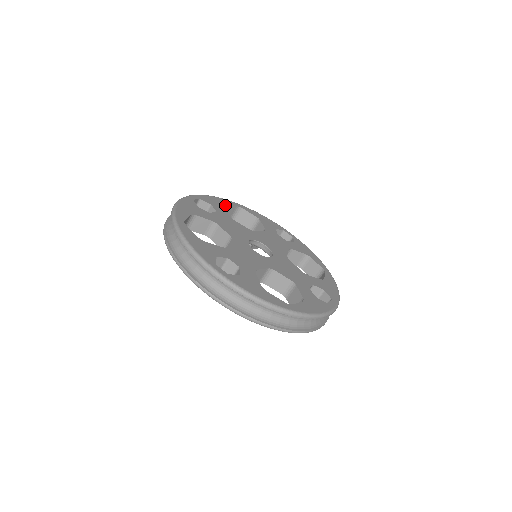
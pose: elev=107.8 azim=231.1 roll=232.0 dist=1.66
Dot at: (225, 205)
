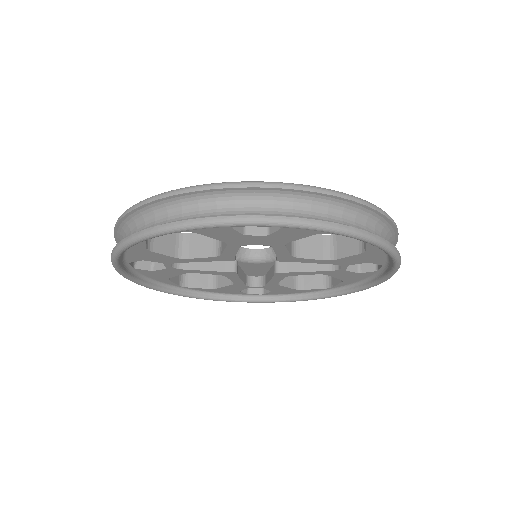
Dot at: occluded
